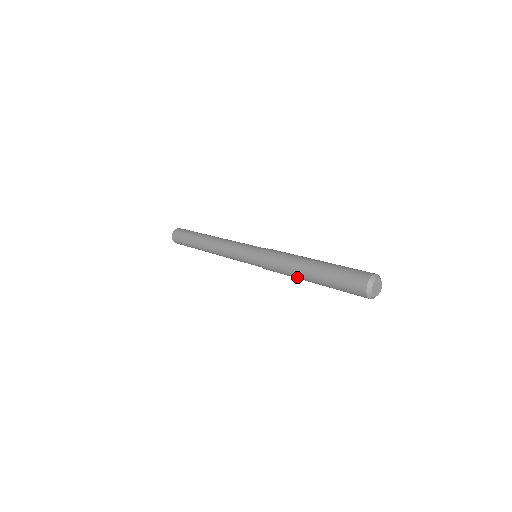
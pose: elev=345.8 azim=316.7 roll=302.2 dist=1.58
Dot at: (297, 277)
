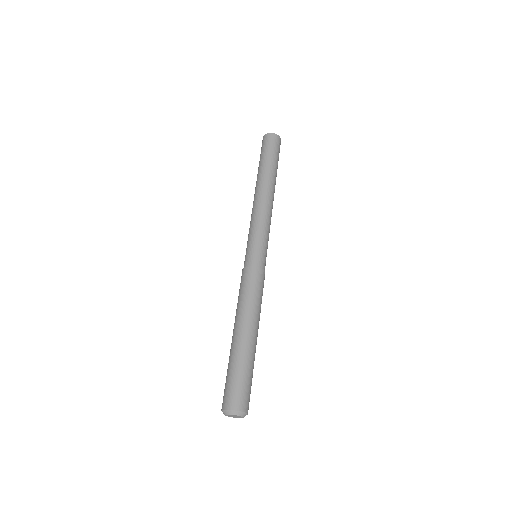
Dot at: occluded
